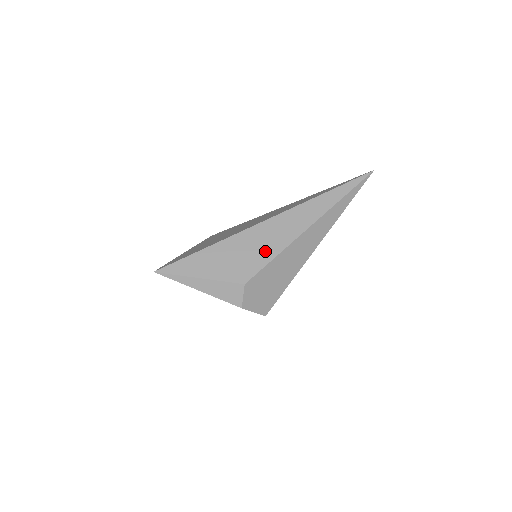
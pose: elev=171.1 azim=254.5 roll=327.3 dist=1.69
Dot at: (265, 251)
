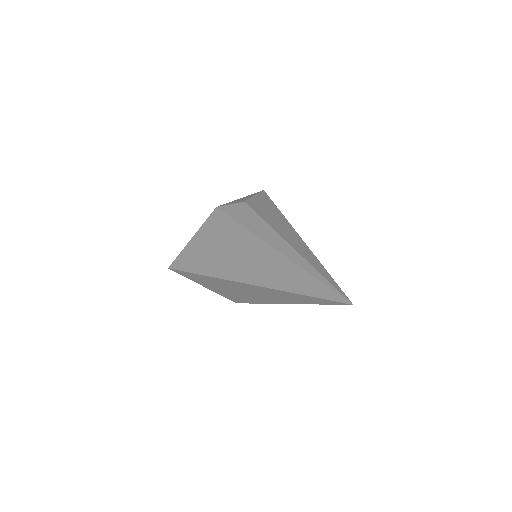
Dot at: (245, 297)
